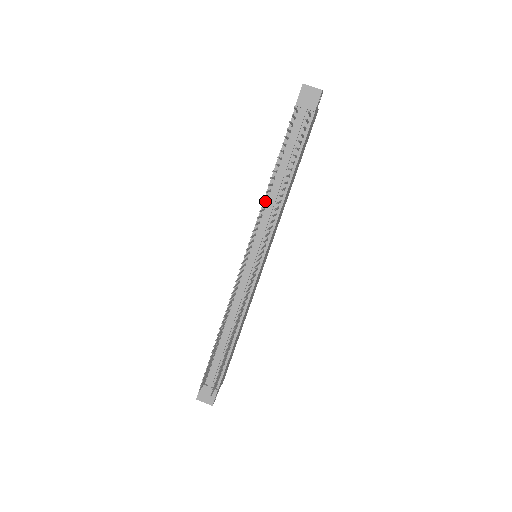
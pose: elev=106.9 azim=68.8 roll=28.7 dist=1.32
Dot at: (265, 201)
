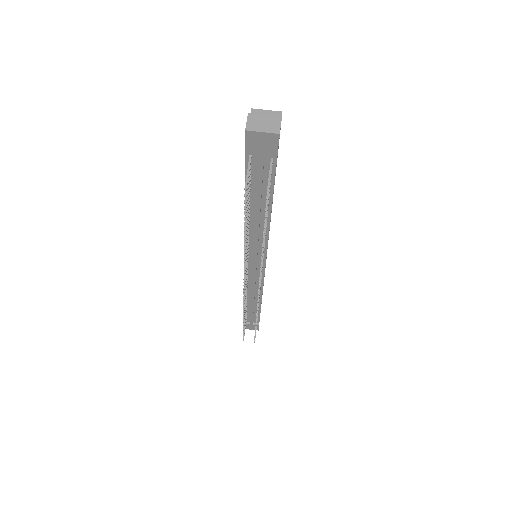
Dot at: occluded
